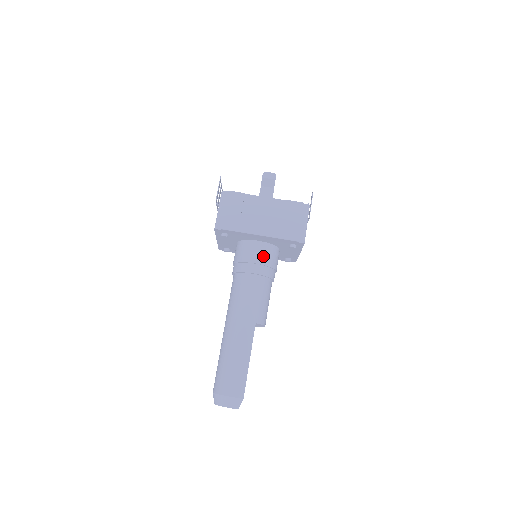
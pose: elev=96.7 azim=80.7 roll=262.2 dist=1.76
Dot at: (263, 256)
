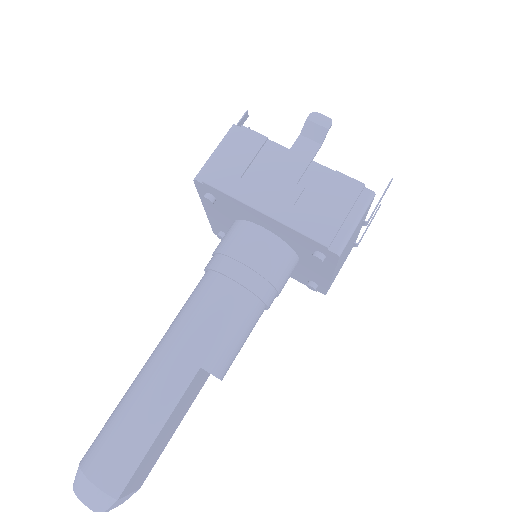
Dot at: (261, 256)
